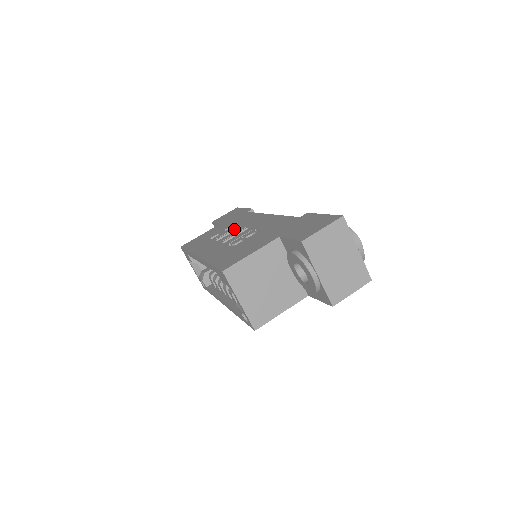
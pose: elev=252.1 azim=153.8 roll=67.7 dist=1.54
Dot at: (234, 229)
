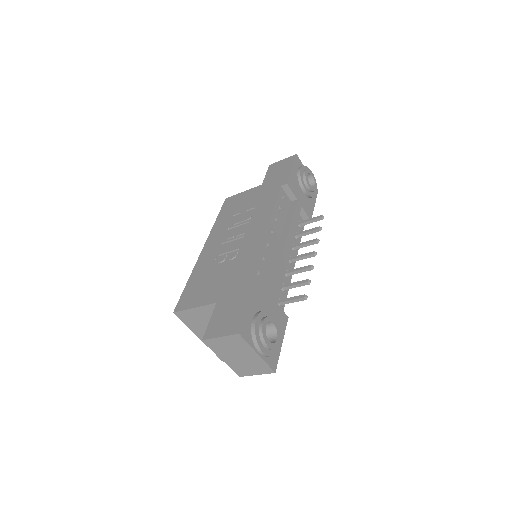
Dot at: (244, 222)
